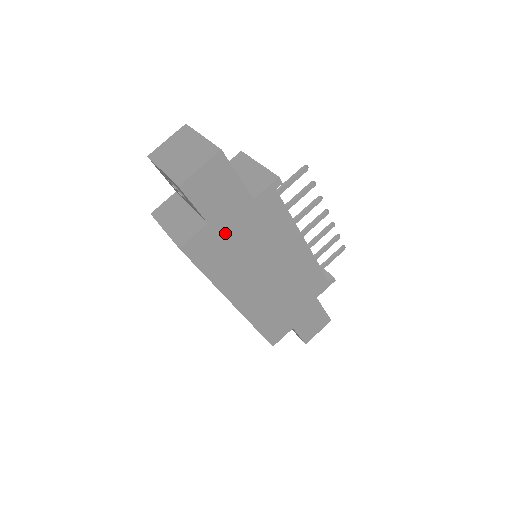
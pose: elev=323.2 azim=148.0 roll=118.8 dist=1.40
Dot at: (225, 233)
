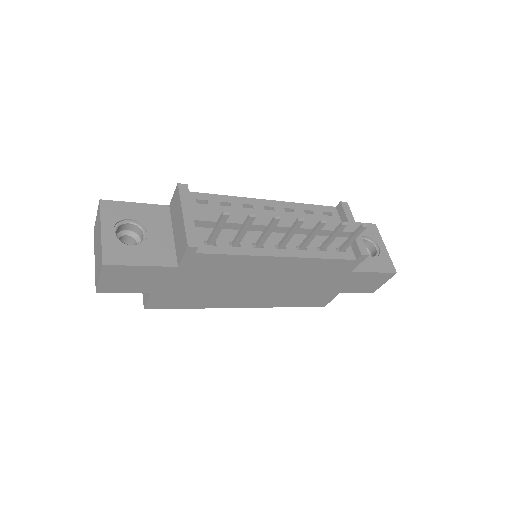
Dot at: (176, 289)
